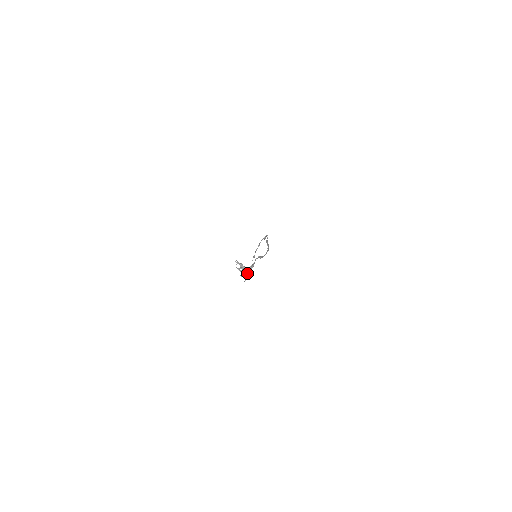
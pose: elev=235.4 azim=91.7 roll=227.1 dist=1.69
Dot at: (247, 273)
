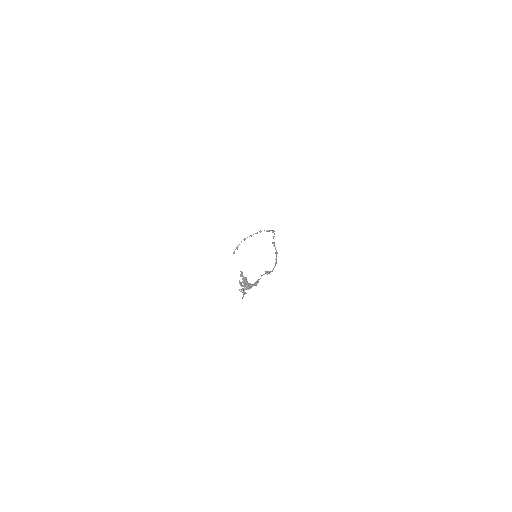
Dot at: occluded
